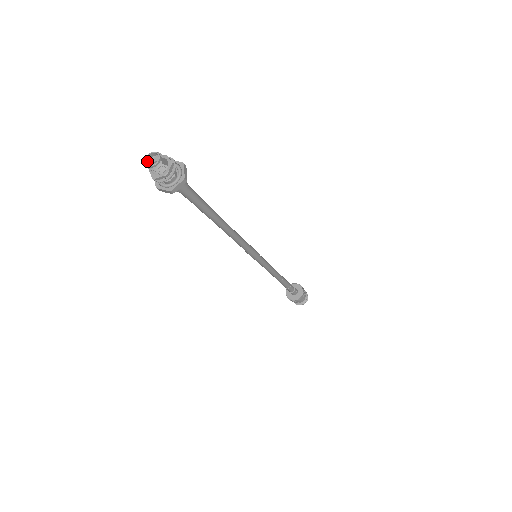
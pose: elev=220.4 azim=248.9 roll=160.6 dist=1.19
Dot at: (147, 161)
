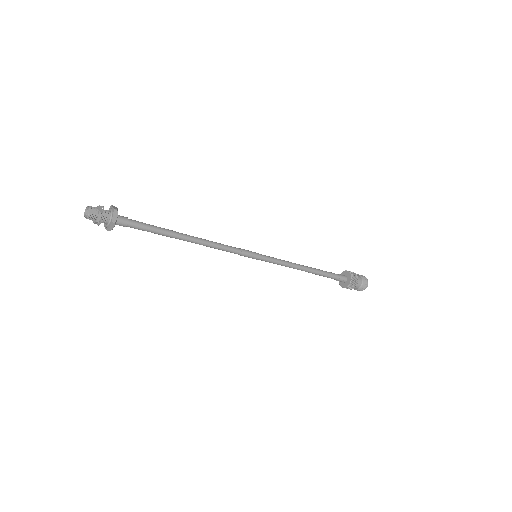
Dot at: (86, 212)
